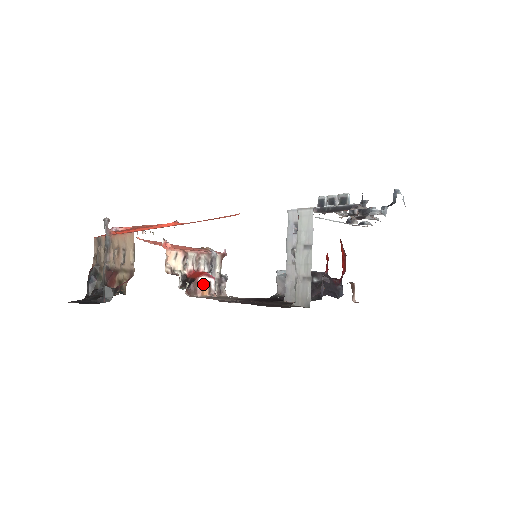
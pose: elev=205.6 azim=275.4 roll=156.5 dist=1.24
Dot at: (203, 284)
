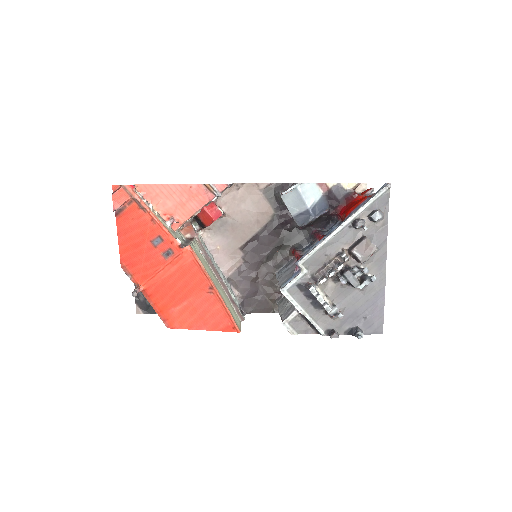
Dot at: occluded
